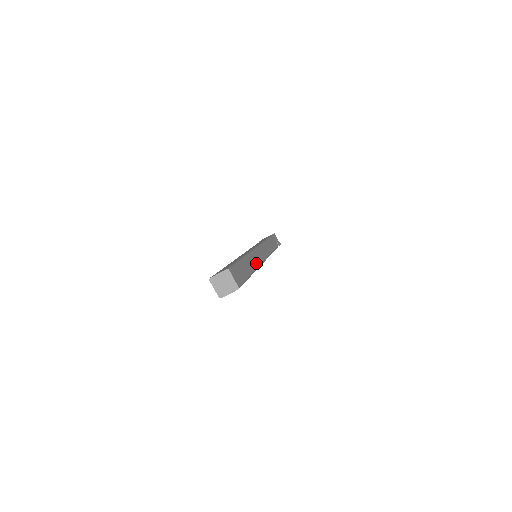
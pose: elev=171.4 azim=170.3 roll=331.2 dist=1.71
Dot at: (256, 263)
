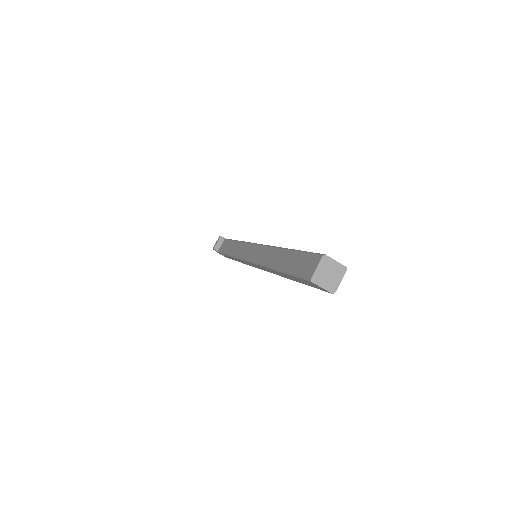
Dot at: occluded
